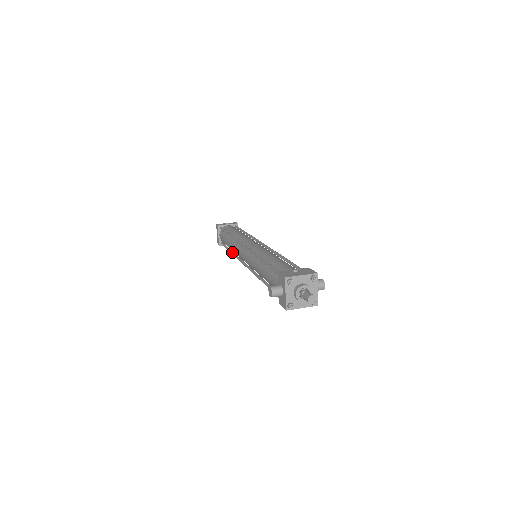
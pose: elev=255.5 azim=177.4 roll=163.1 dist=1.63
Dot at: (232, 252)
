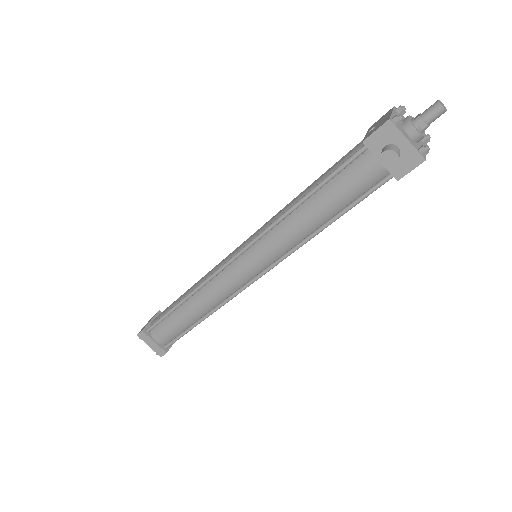
Dot at: (206, 314)
